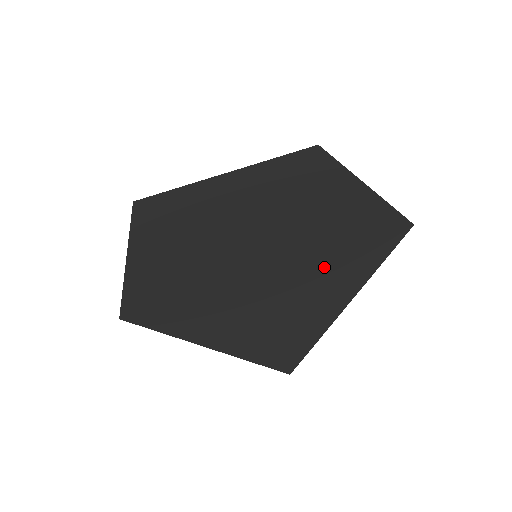
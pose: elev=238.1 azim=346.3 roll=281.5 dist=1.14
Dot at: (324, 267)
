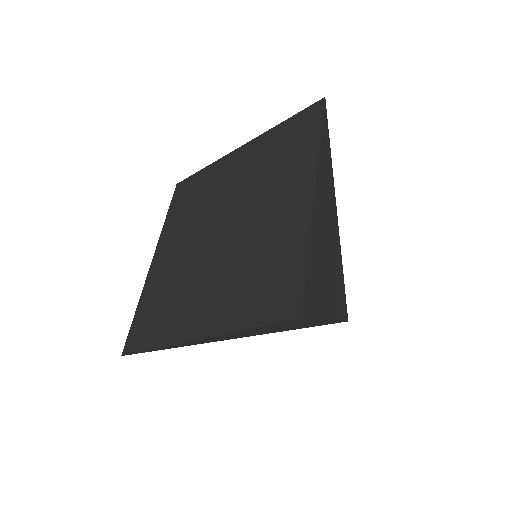
Dot at: (247, 330)
